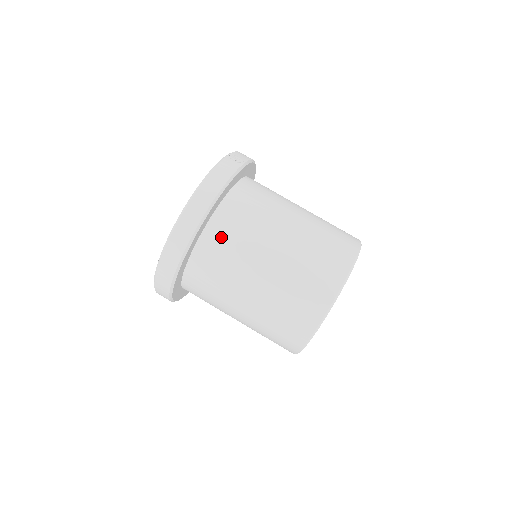
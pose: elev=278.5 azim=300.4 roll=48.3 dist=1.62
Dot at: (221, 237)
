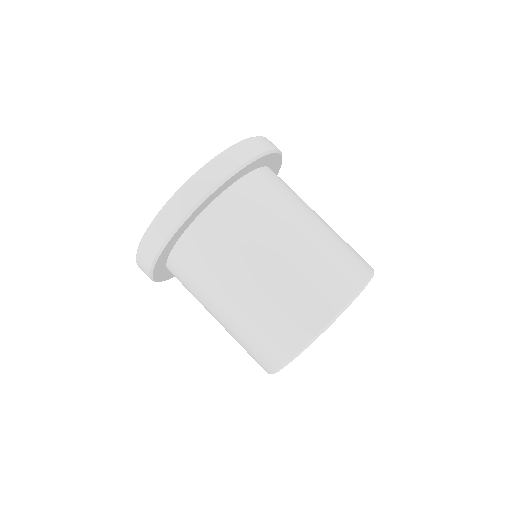
Dot at: (266, 185)
